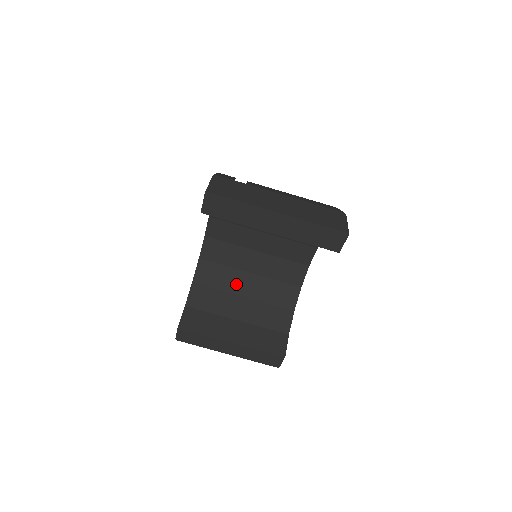
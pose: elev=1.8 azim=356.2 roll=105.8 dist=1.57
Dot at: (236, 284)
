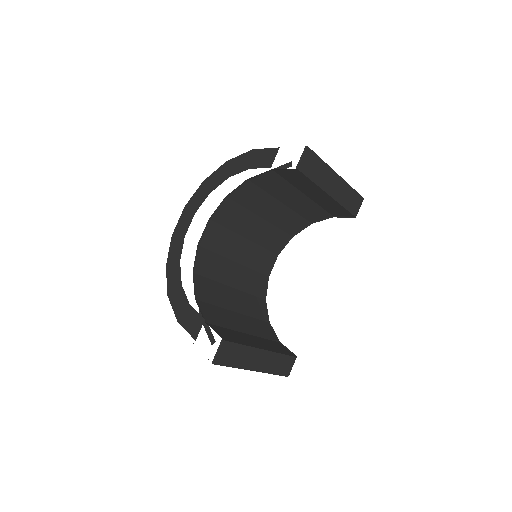
Dot at: (227, 299)
